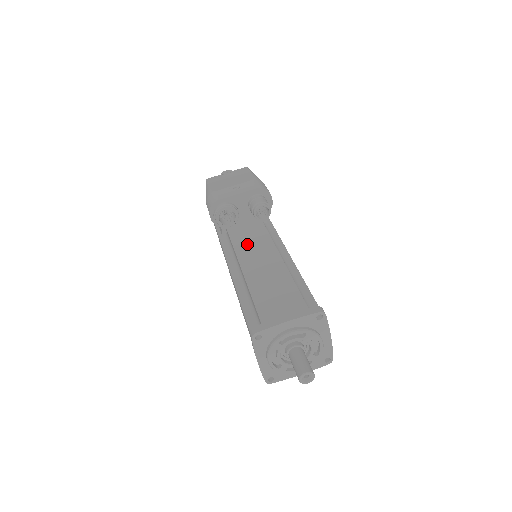
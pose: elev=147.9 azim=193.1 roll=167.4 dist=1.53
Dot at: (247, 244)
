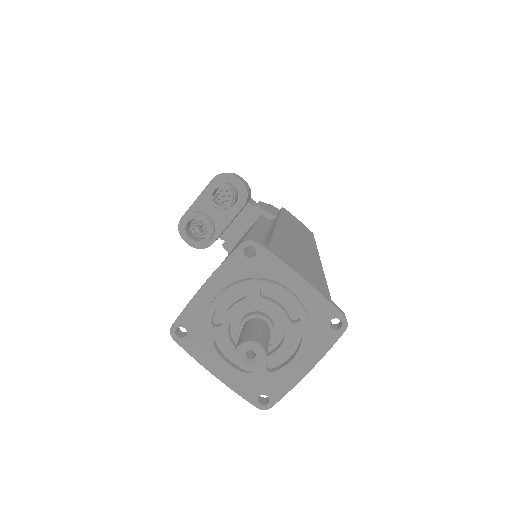
Dot at: occluded
